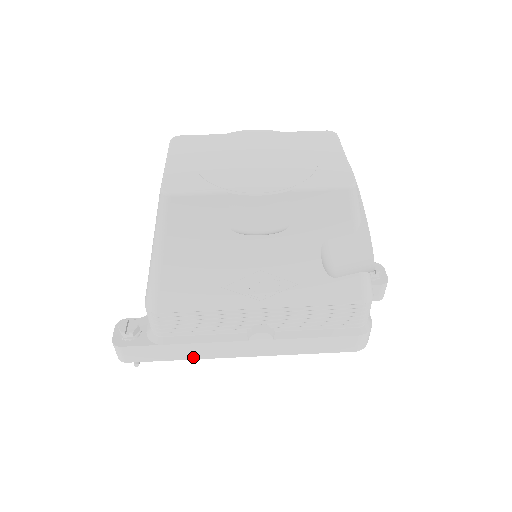
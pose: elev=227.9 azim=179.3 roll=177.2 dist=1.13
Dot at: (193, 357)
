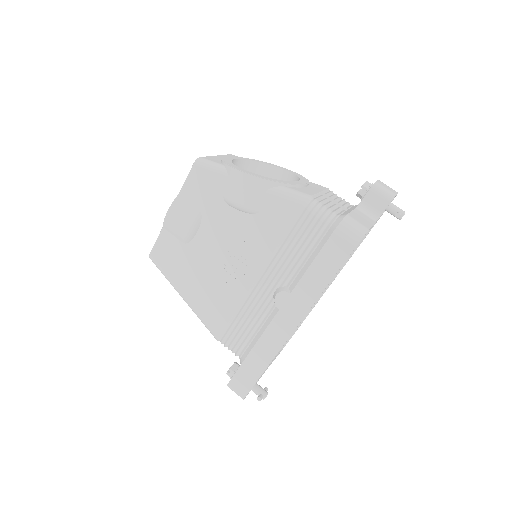
Dot at: (270, 358)
